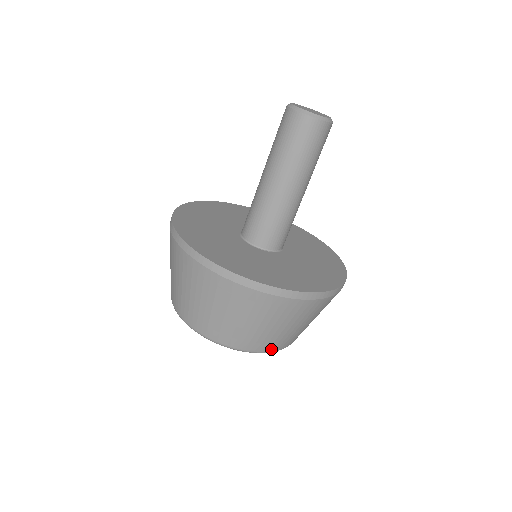
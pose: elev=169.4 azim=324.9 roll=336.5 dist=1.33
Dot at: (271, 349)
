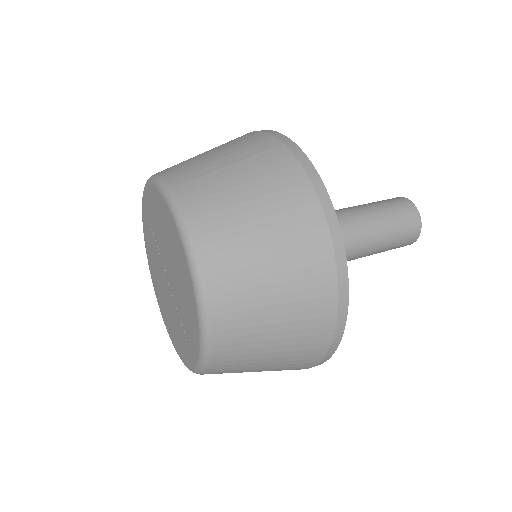
Dot at: (217, 354)
